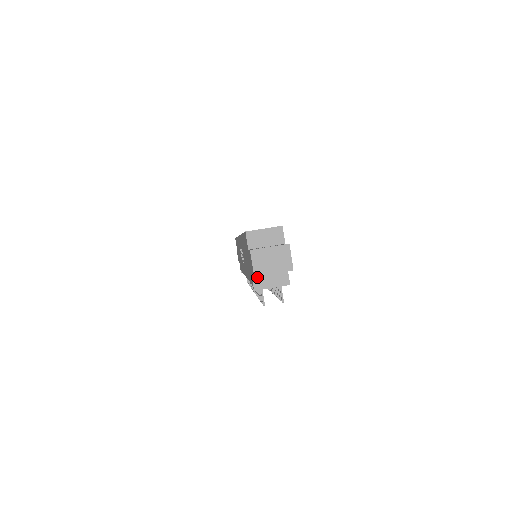
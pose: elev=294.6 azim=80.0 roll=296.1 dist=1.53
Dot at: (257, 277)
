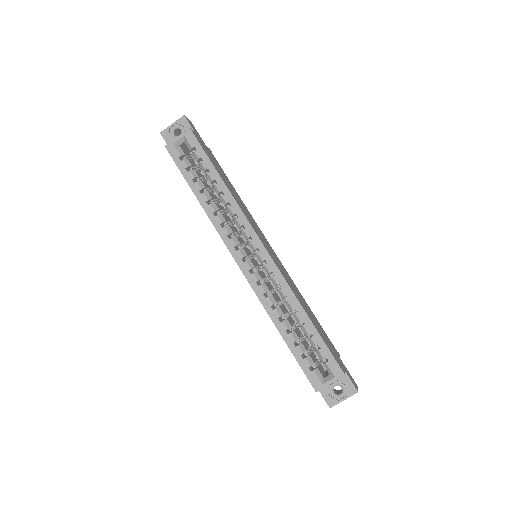
Dot at: occluded
